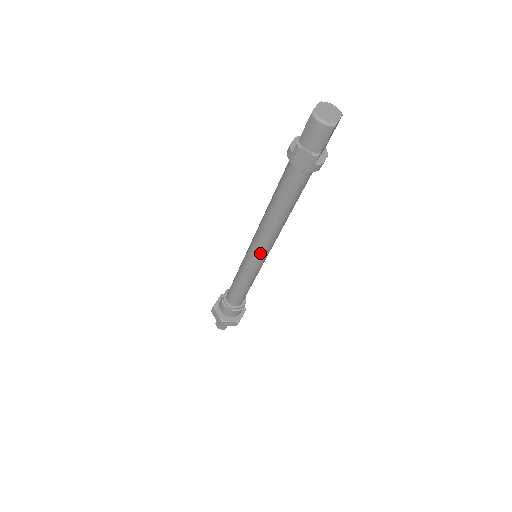
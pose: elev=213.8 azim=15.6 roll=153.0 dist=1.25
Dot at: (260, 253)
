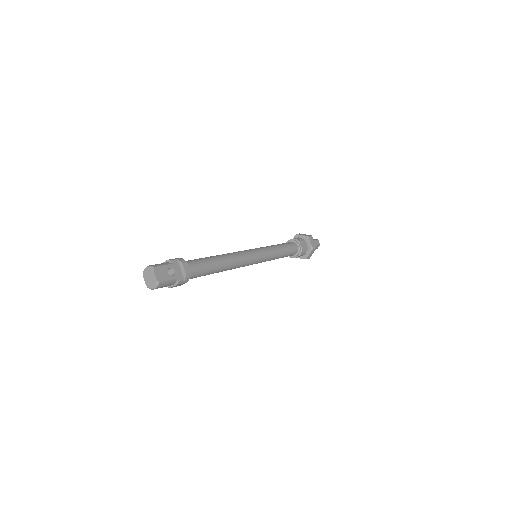
Dot at: (251, 264)
